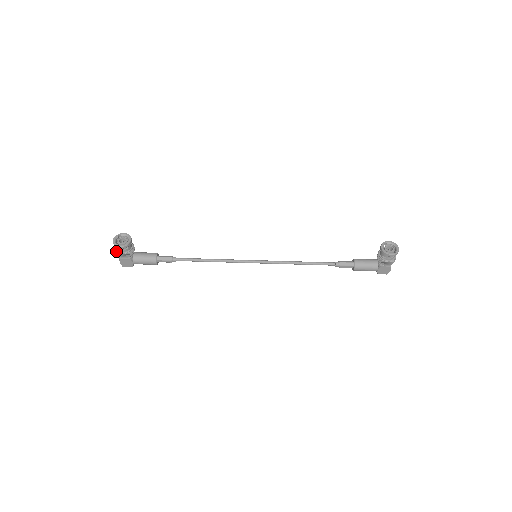
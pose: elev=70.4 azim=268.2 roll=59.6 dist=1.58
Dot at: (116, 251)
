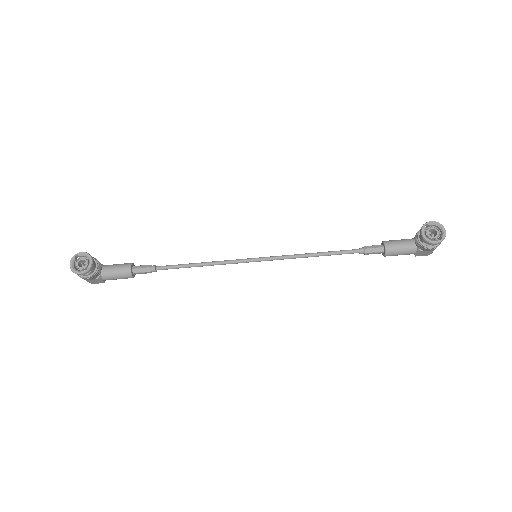
Dot at: (78, 275)
